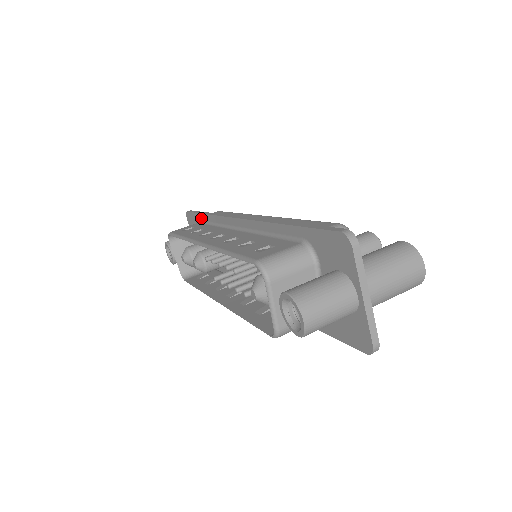
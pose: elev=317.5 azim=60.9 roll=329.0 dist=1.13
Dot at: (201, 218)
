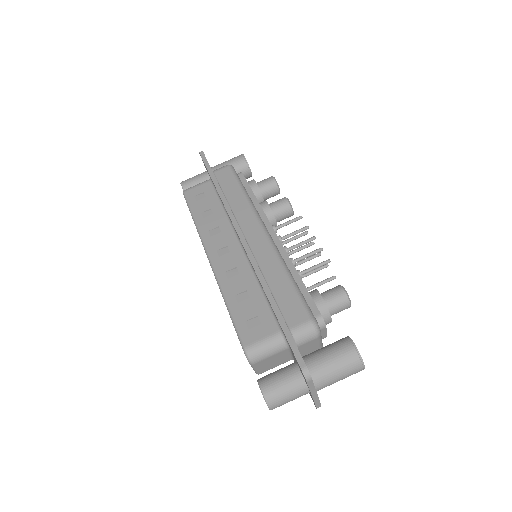
Dot at: (212, 181)
